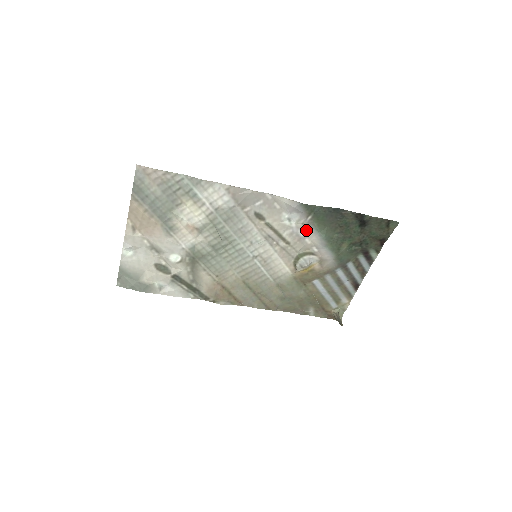
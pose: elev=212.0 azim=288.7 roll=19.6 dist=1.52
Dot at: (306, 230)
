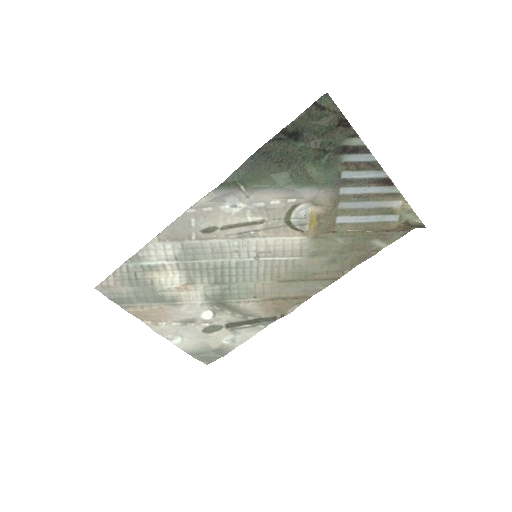
Dot at: (259, 197)
